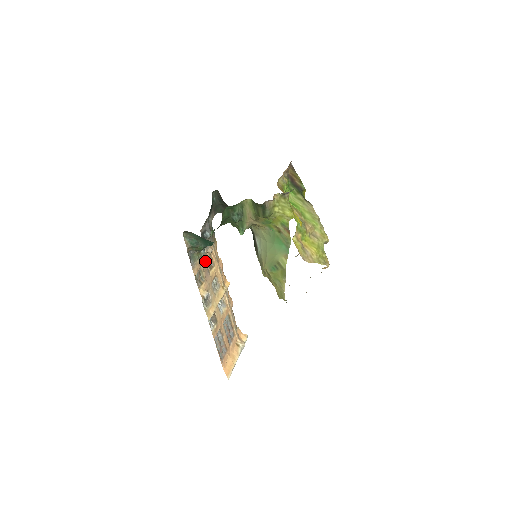
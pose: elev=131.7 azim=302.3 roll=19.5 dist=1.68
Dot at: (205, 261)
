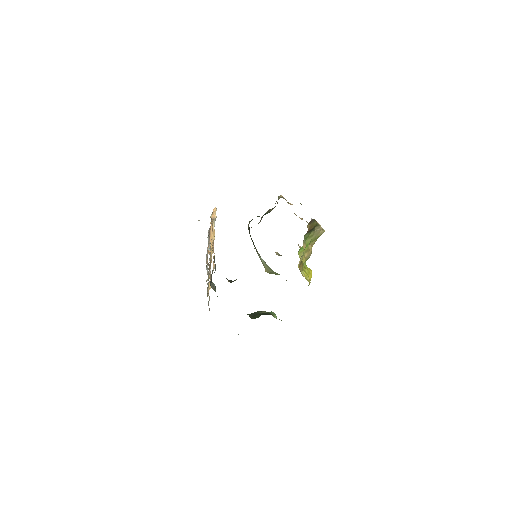
Dot at: occluded
